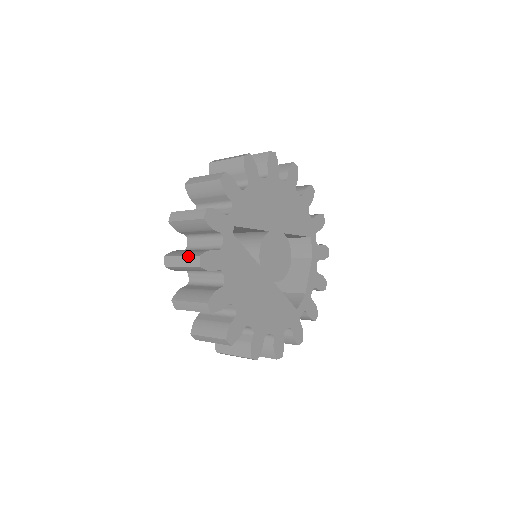
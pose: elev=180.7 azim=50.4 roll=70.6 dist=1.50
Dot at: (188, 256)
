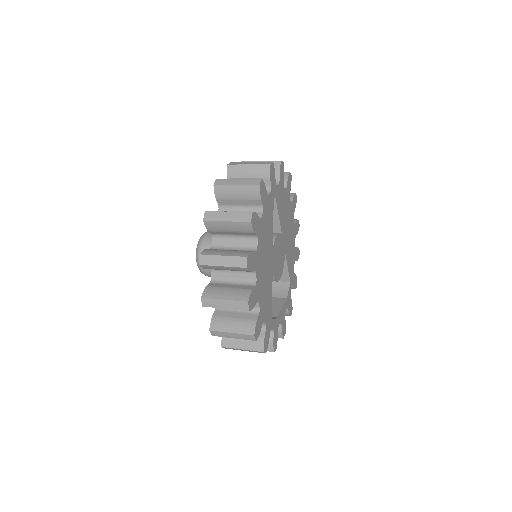
Dot at: (247, 178)
